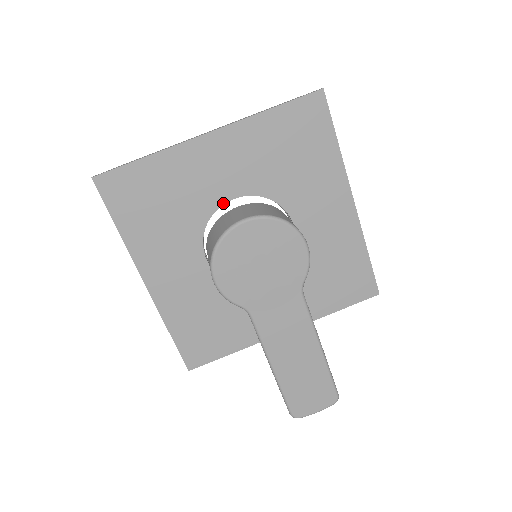
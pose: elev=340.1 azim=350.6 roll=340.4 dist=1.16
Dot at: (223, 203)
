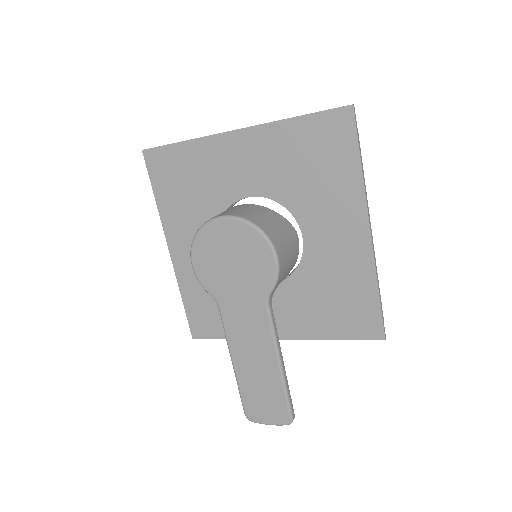
Dot at: (240, 198)
